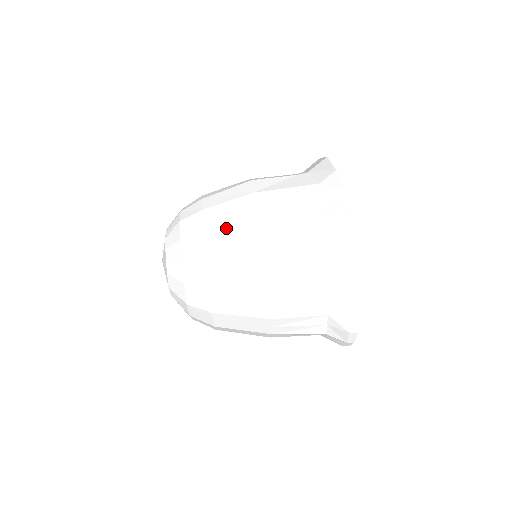
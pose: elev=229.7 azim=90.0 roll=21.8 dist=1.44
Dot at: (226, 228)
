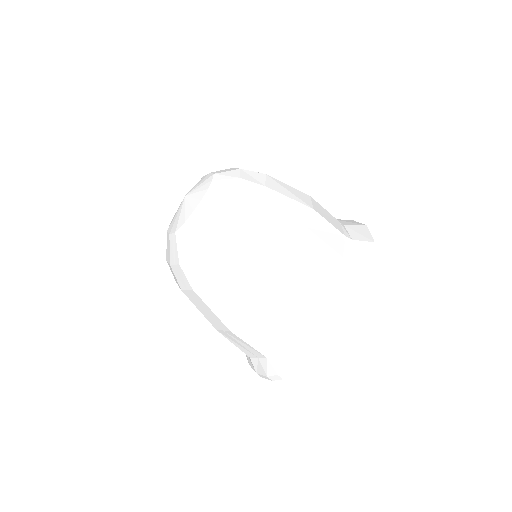
Dot at: (265, 242)
